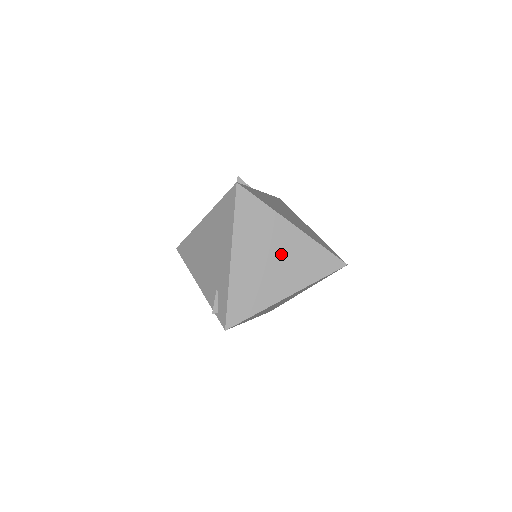
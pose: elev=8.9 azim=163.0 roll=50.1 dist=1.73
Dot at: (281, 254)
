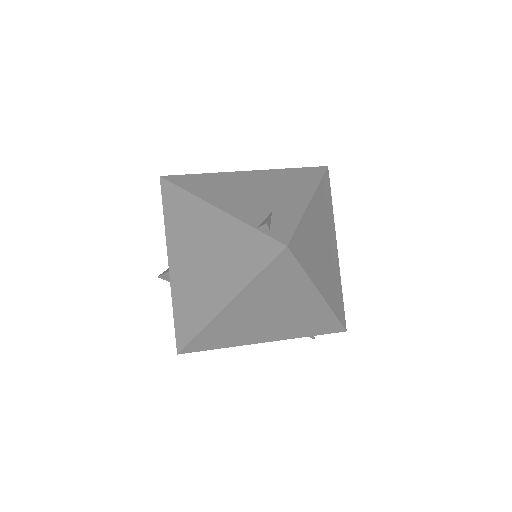
Dot at: (328, 254)
